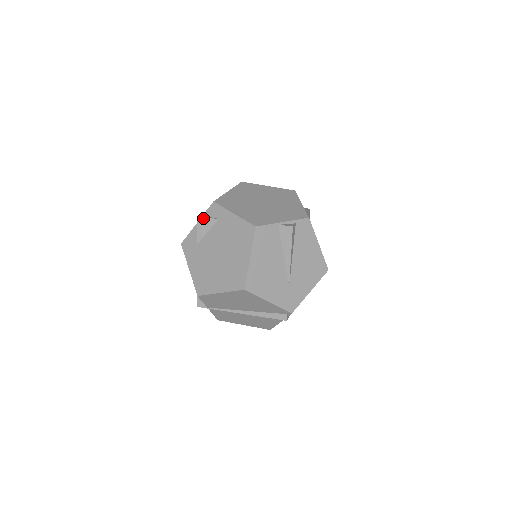
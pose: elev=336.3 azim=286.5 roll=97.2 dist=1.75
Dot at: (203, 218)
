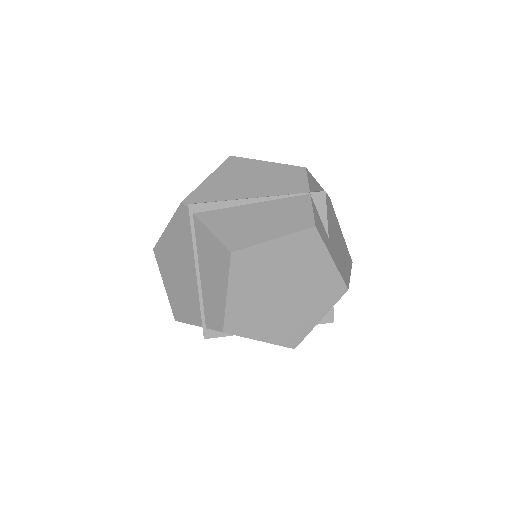
Dot at: occluded
